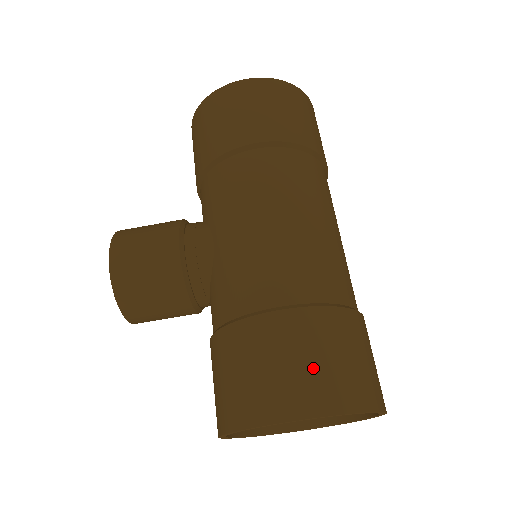
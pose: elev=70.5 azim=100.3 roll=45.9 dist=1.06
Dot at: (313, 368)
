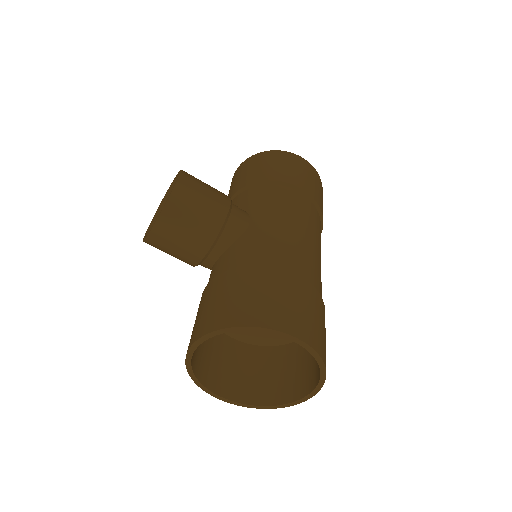
Dot at: (310, 317)
